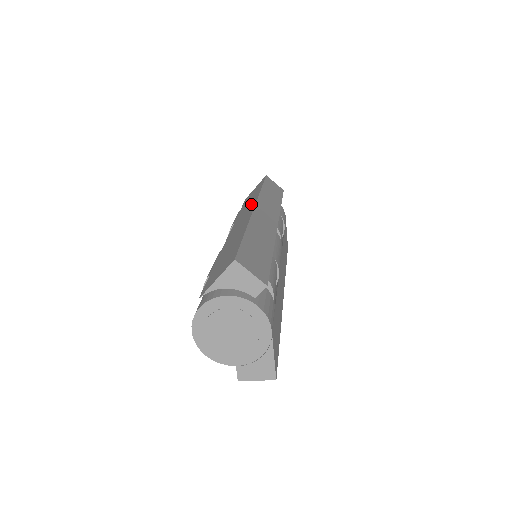
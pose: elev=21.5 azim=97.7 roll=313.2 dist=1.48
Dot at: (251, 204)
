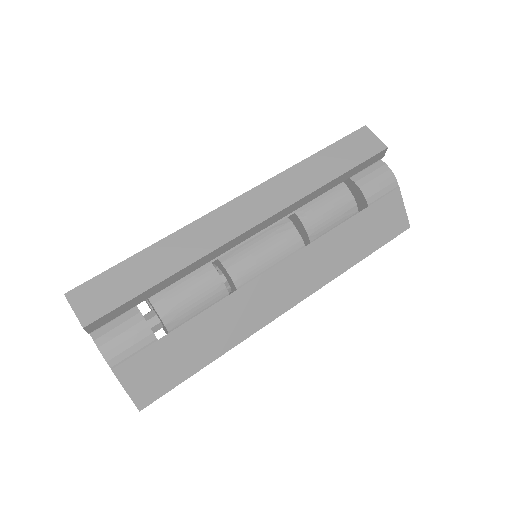
Dot at: occluded
